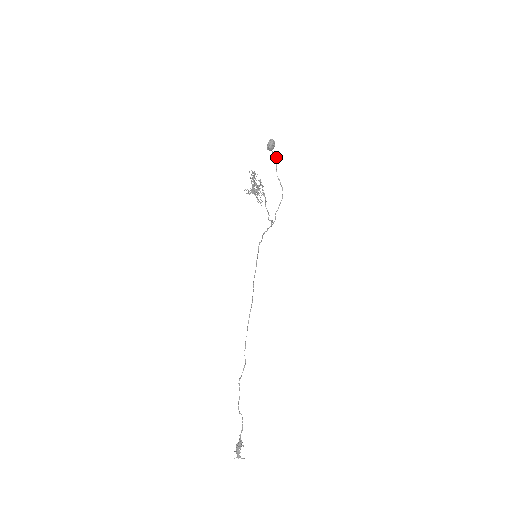
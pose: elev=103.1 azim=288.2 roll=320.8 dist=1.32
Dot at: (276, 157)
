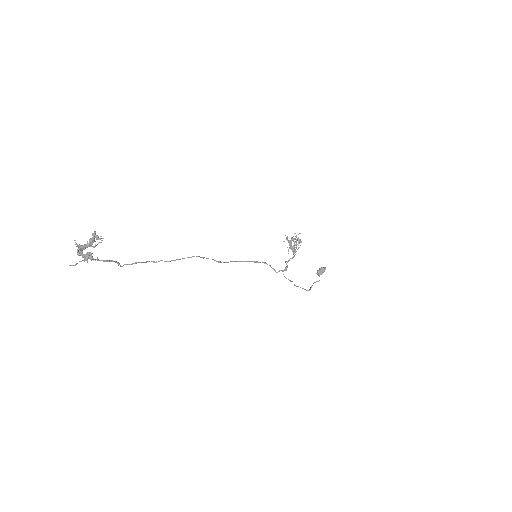
Dot at: occluded
